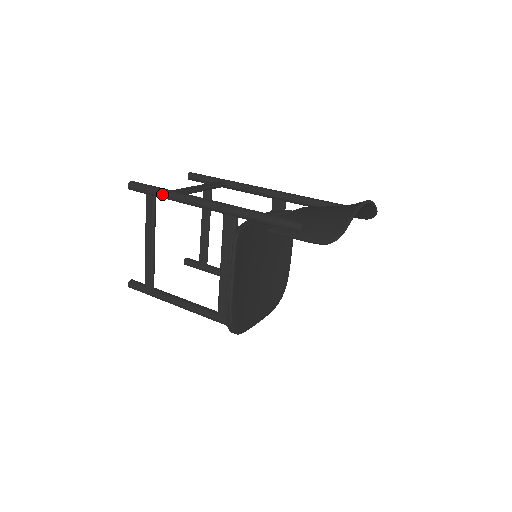
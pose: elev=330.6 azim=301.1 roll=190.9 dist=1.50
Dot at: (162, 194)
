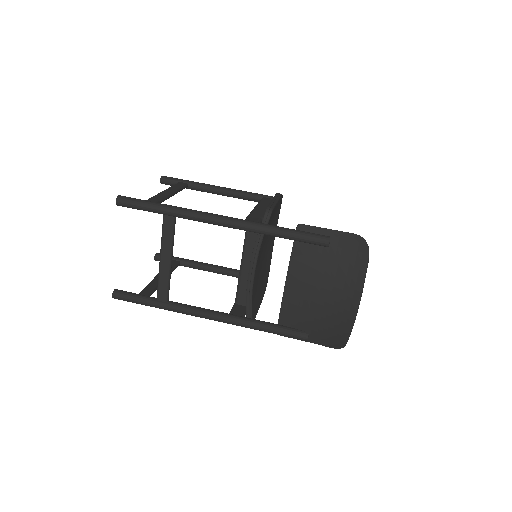
Dot at: occluded
